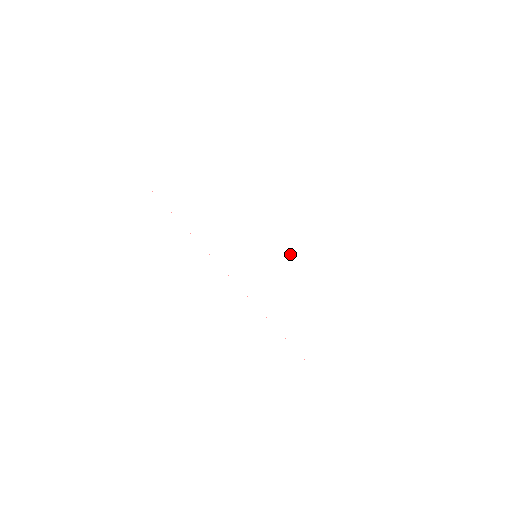
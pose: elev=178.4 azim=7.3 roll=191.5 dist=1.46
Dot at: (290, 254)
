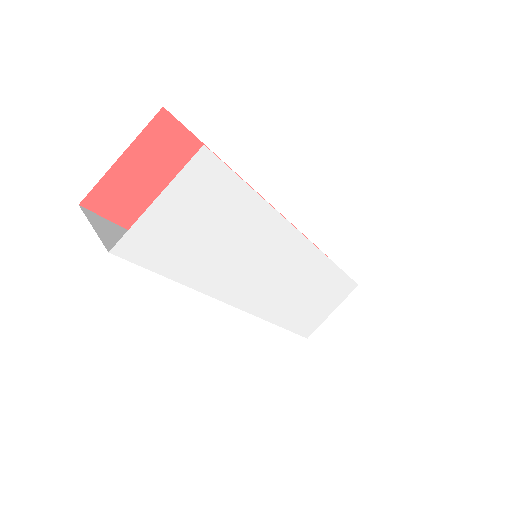
Dot at: (308, 257)
